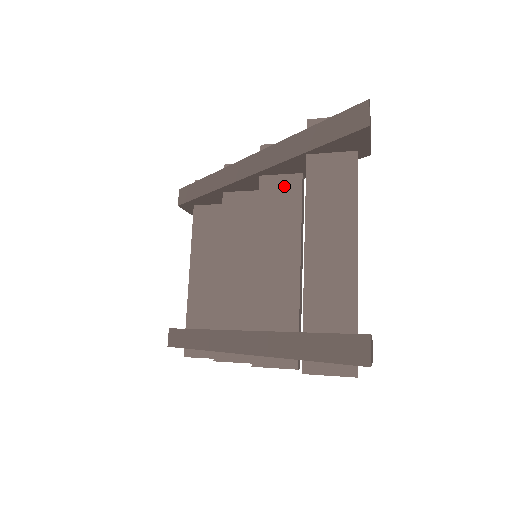
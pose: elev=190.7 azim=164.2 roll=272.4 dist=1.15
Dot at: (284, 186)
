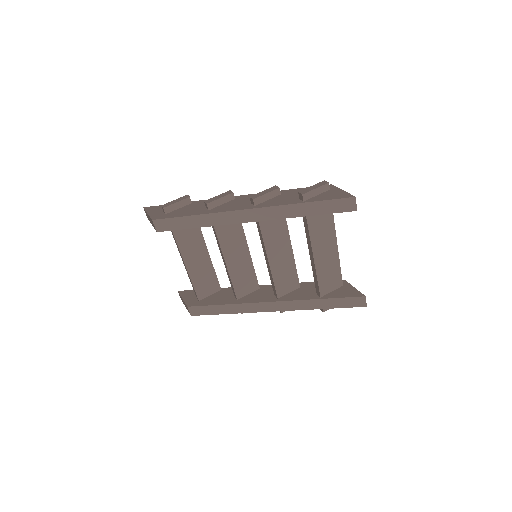
Dot at: (275, 220)
